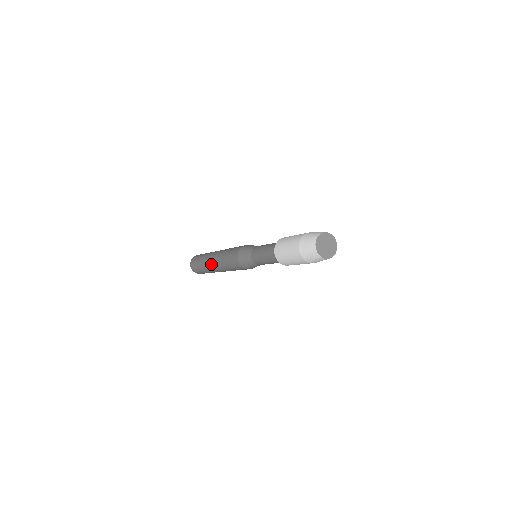
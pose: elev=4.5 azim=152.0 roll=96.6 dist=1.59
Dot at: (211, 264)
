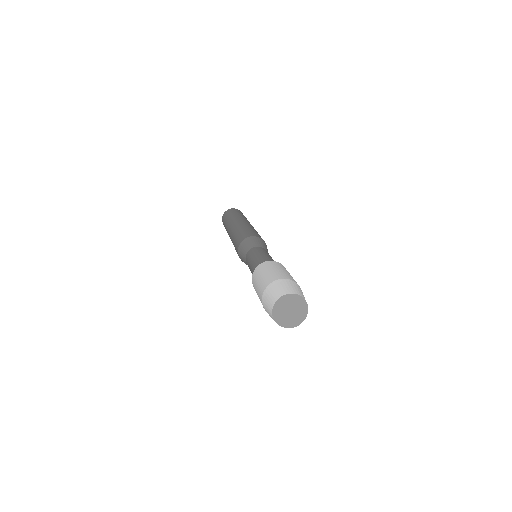
Dot at: occluded
